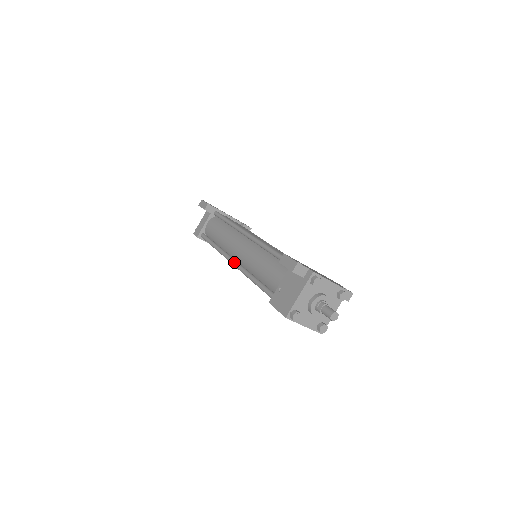
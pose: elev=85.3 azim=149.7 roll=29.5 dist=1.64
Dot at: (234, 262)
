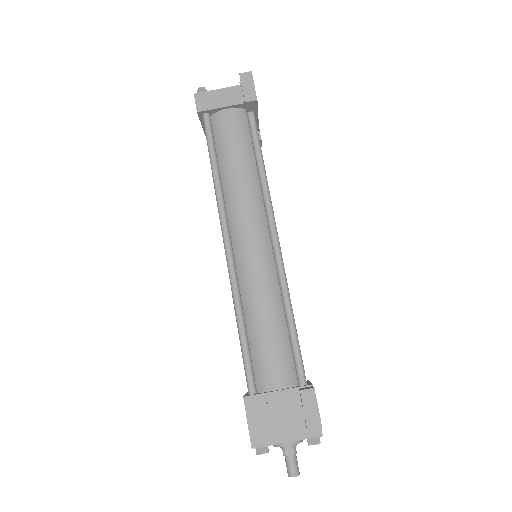
Dot at: (230, 254)
